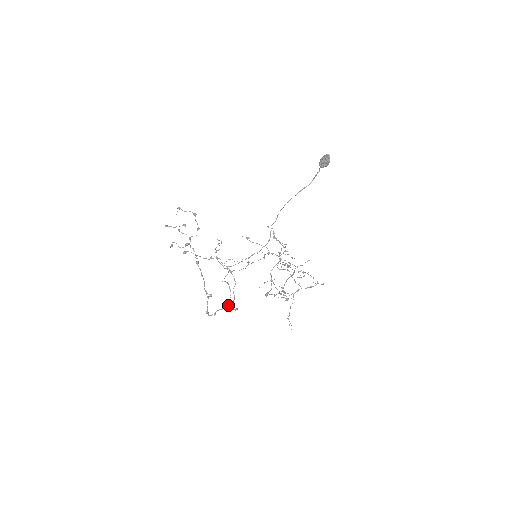
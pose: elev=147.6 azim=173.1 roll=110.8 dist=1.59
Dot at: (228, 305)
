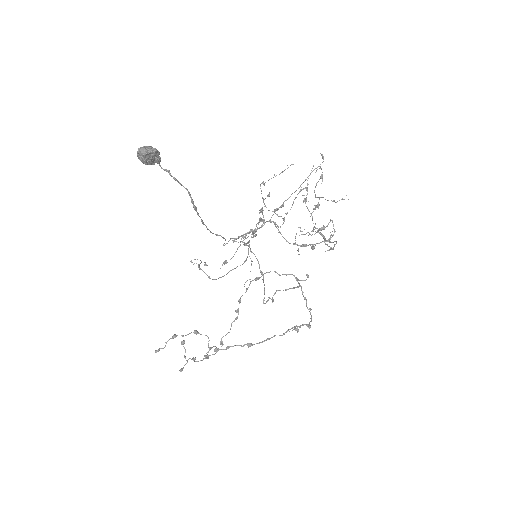
Dot at: (301, 289)
